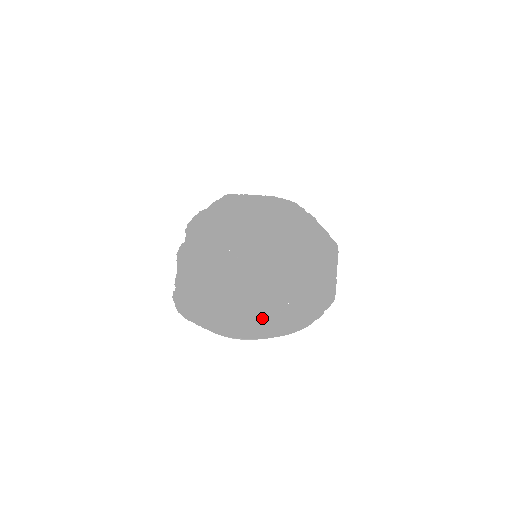
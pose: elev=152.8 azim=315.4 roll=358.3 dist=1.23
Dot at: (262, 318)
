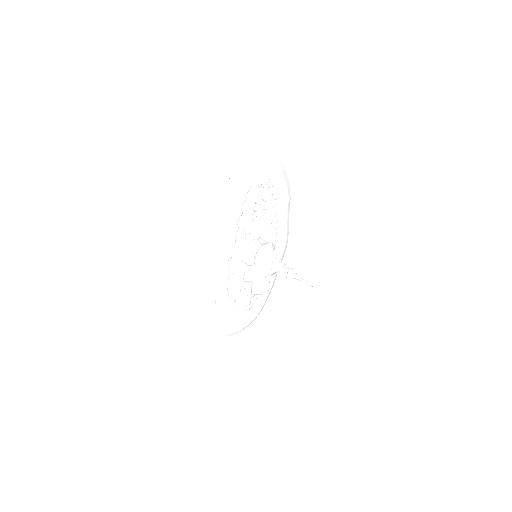
Dot at: (266, 178)
